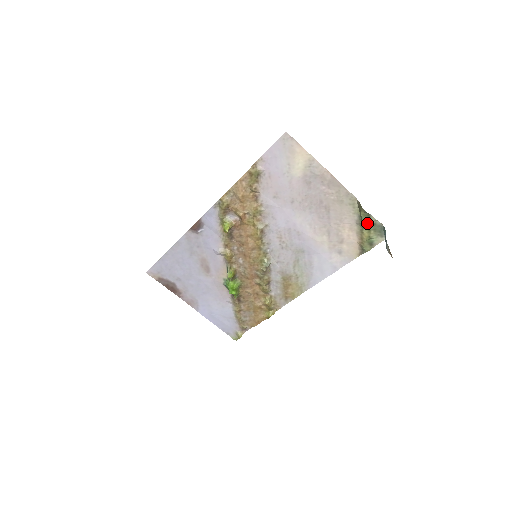
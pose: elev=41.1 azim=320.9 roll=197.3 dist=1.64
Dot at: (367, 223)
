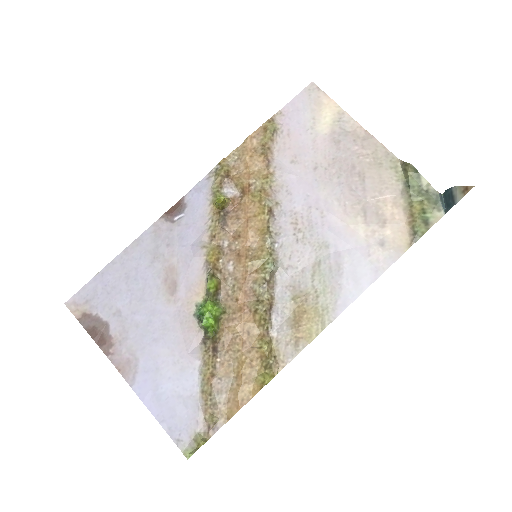
Dot at: (417, 190)
